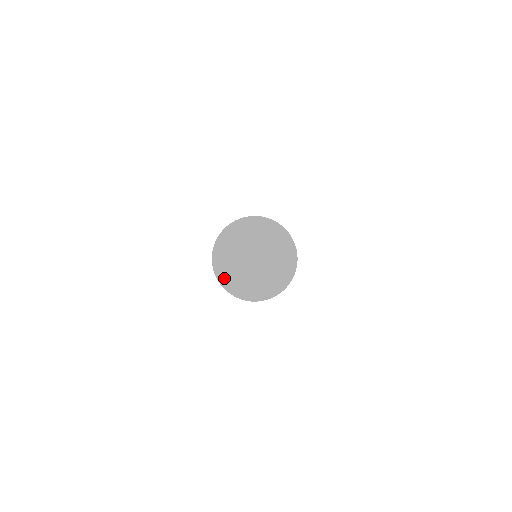
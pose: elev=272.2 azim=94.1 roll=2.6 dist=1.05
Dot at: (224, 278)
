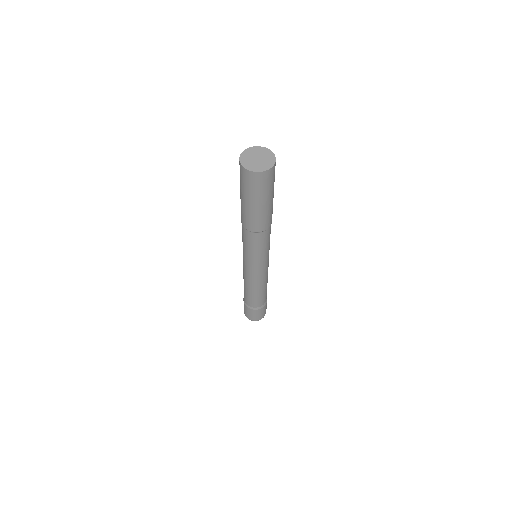
Dot at: (249, 168)
